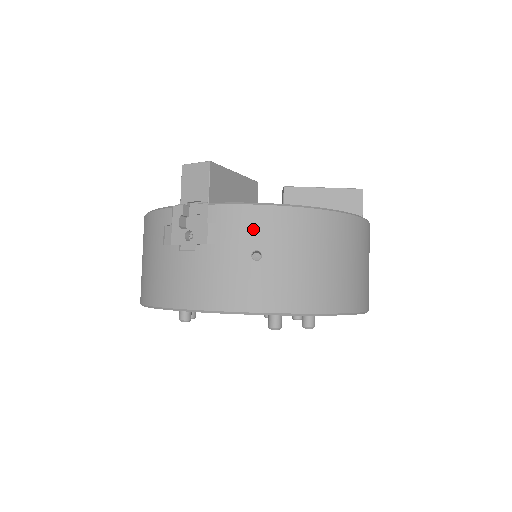
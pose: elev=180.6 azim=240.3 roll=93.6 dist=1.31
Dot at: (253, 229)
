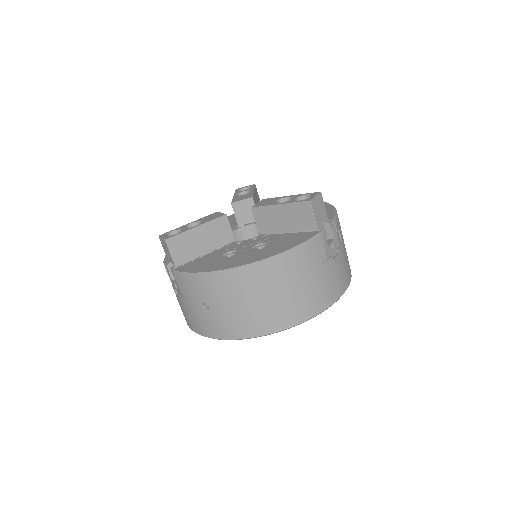
Dot at: (197, 290)
